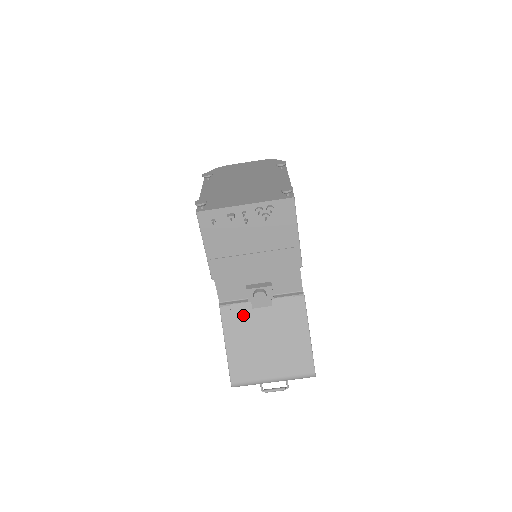
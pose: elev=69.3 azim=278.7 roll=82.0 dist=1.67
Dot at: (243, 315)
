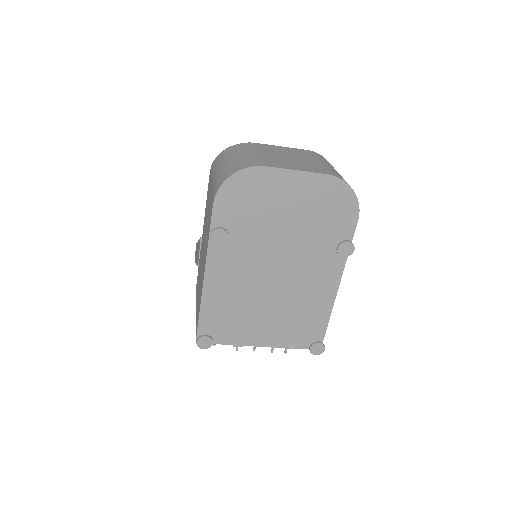
Dot at: occluded
